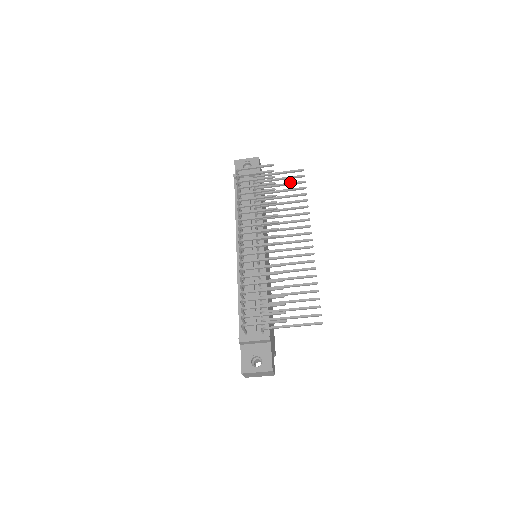
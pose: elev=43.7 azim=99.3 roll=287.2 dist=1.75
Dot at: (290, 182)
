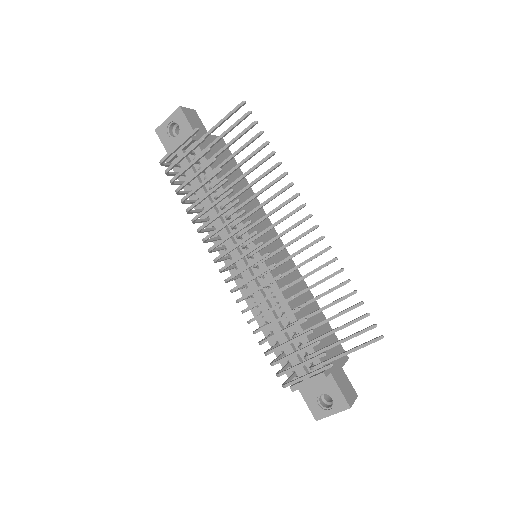
Dot at: occluded
